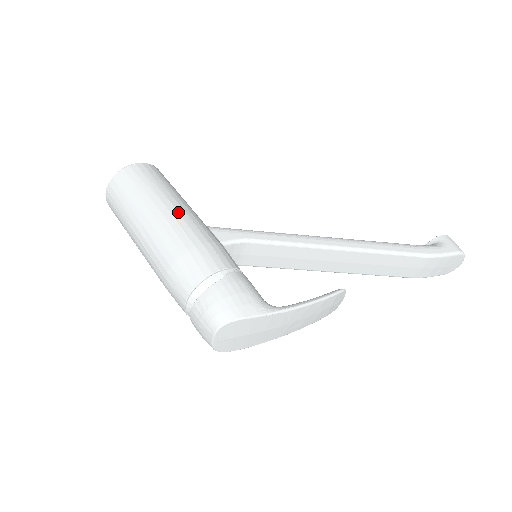
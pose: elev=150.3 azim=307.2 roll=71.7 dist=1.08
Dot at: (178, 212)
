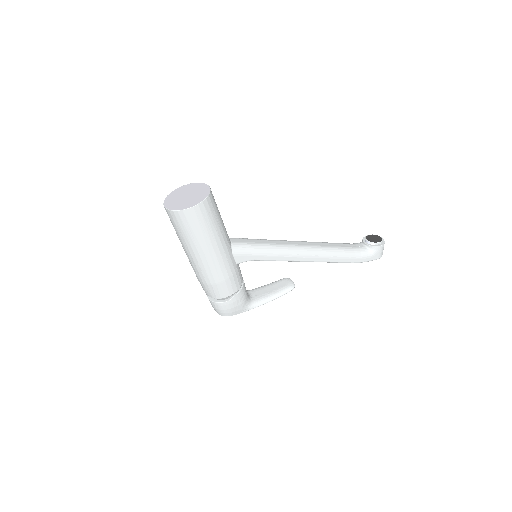
Dot at: (216, 256)
